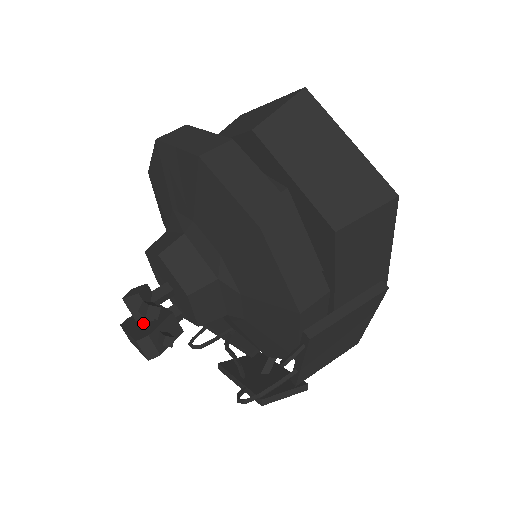
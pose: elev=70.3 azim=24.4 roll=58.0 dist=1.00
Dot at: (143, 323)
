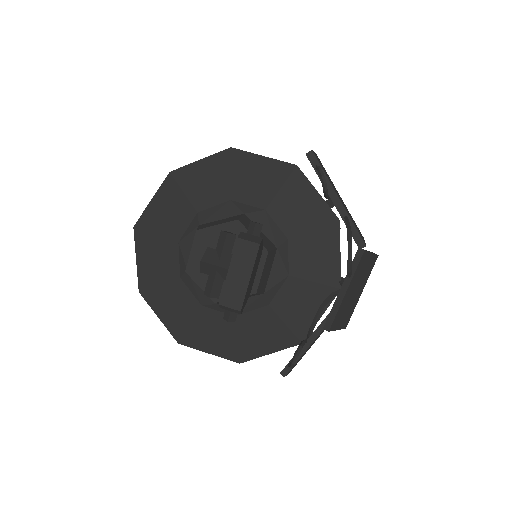
Dot at: occluded
